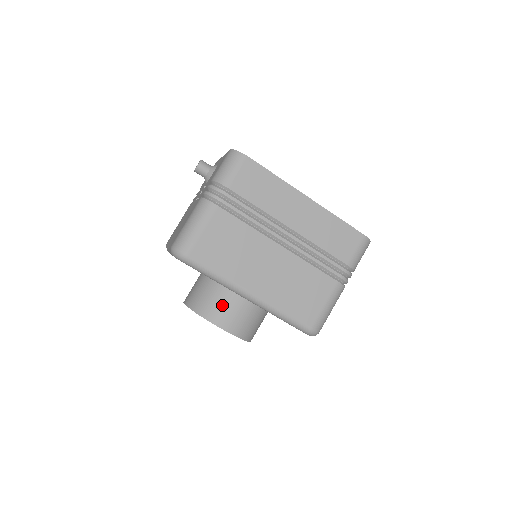
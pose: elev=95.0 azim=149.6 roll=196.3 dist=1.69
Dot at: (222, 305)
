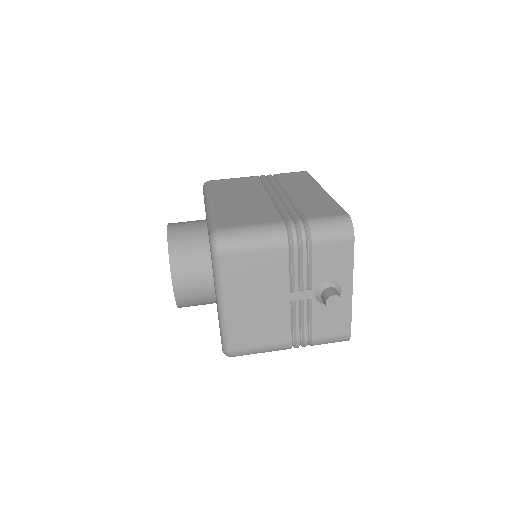
Dot at: (189, 221)
